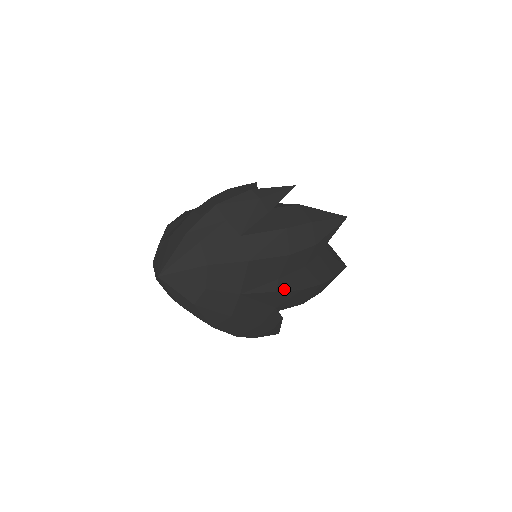
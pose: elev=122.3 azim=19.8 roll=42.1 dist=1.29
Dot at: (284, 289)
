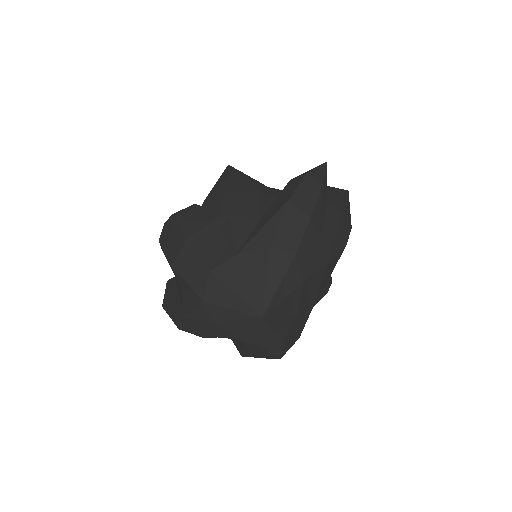
Dot at: (329, 286)
